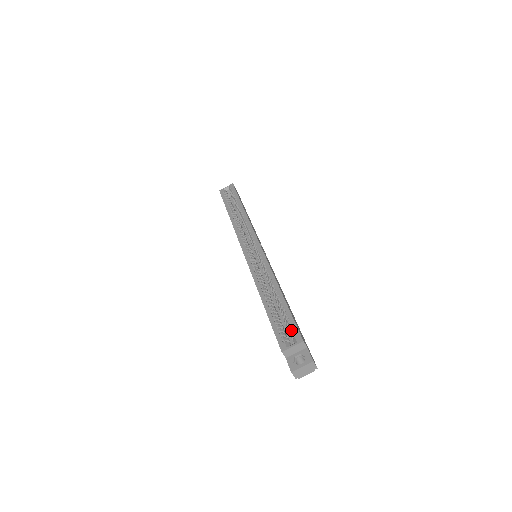
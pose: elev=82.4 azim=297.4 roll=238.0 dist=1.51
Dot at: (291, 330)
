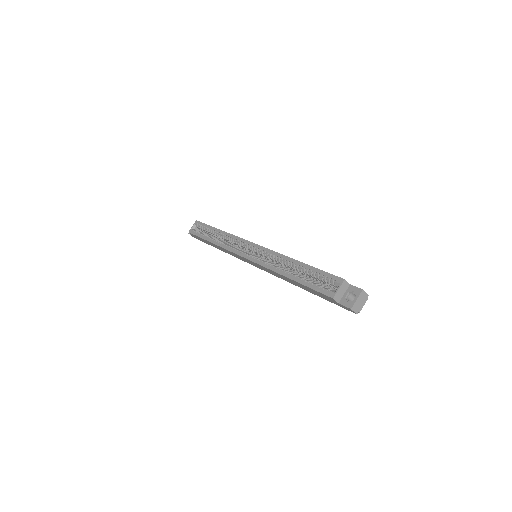
Dot at: (328, 279)
